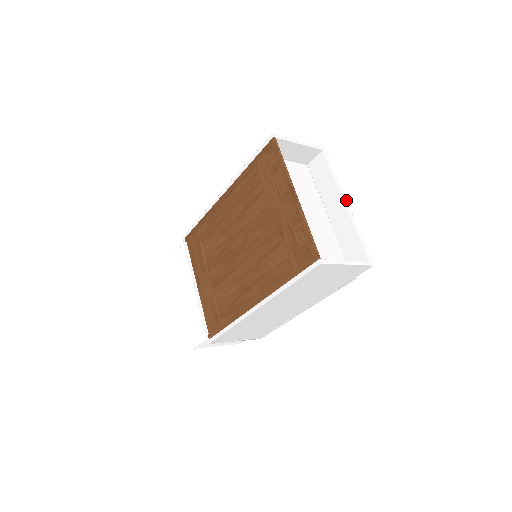
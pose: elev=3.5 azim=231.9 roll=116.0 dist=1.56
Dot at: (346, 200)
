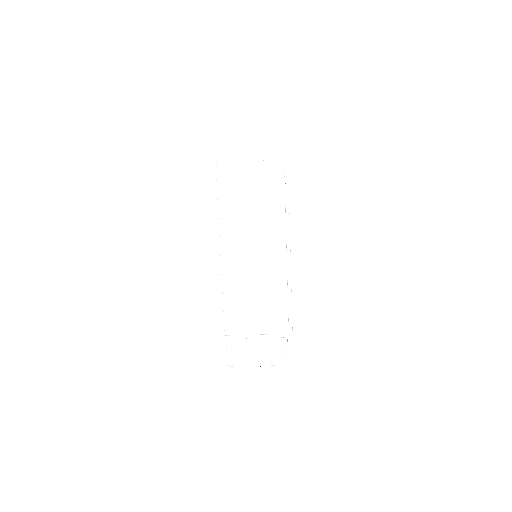
Dot at: occluded
